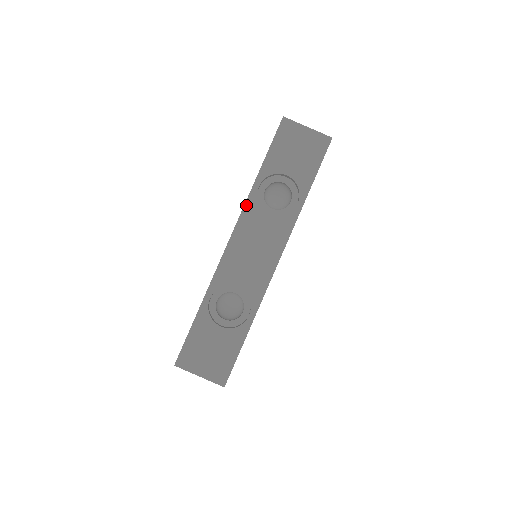
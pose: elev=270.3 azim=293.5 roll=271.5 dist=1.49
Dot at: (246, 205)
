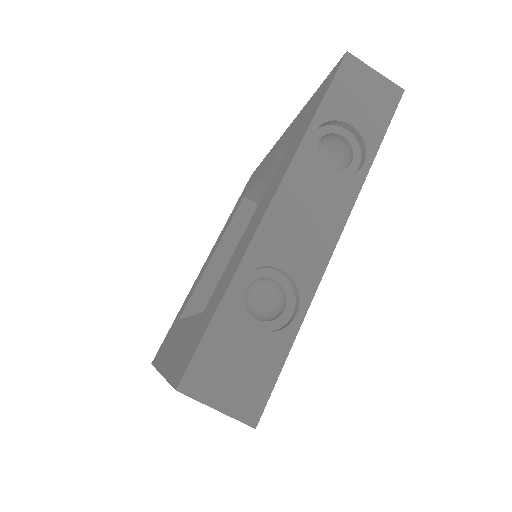
Dot at: occluded
